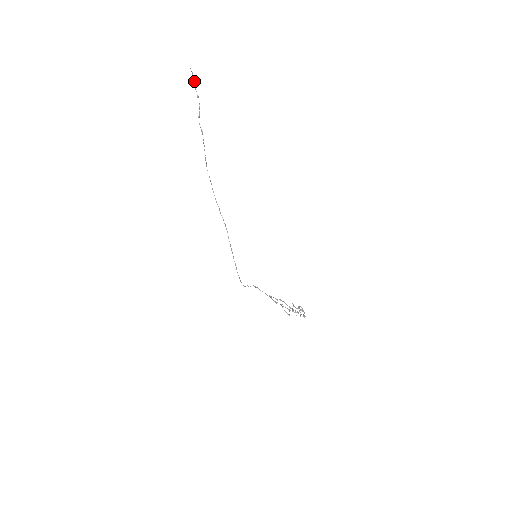
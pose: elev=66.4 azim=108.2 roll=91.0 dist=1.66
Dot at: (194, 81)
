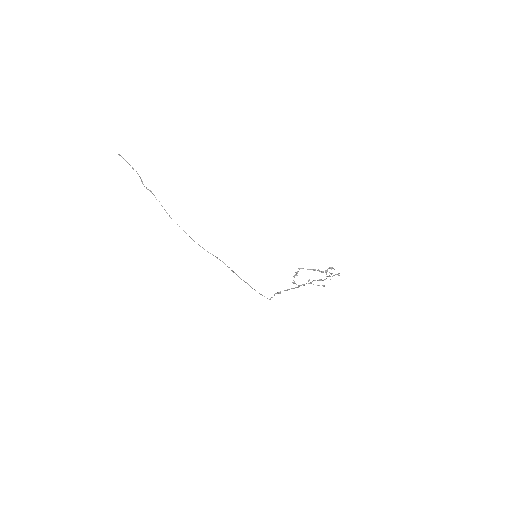
Dot at: (124, 159)
